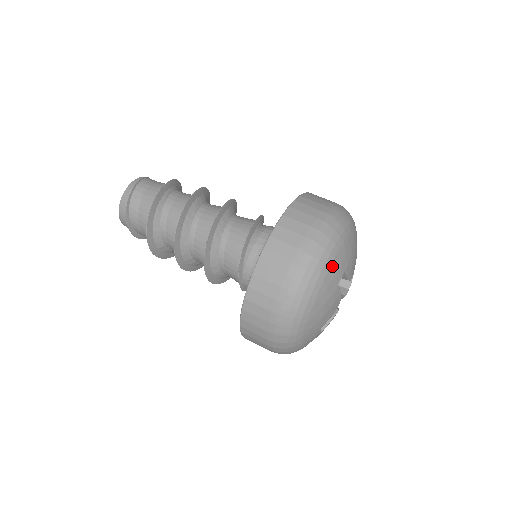
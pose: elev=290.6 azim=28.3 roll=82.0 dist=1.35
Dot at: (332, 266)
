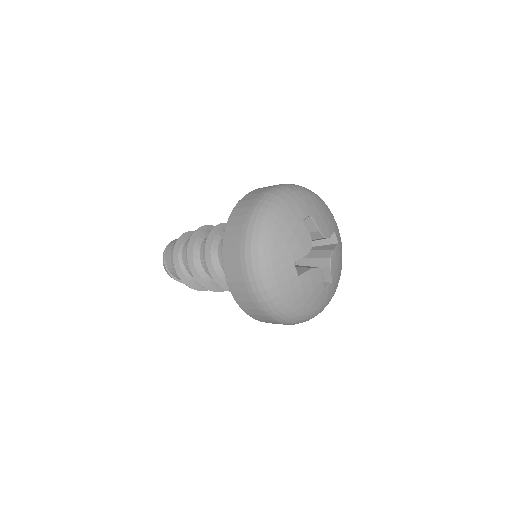
Dot at: (278, 280)
